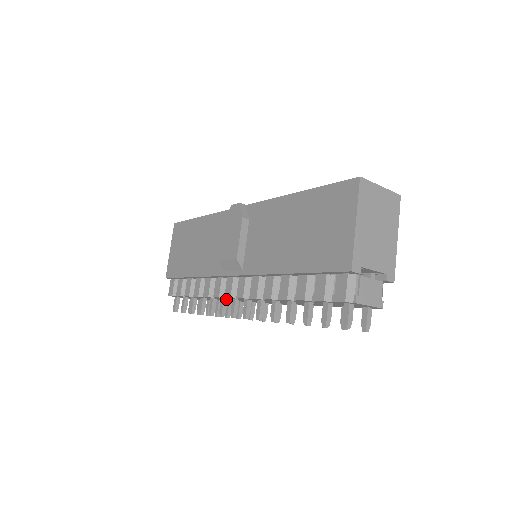
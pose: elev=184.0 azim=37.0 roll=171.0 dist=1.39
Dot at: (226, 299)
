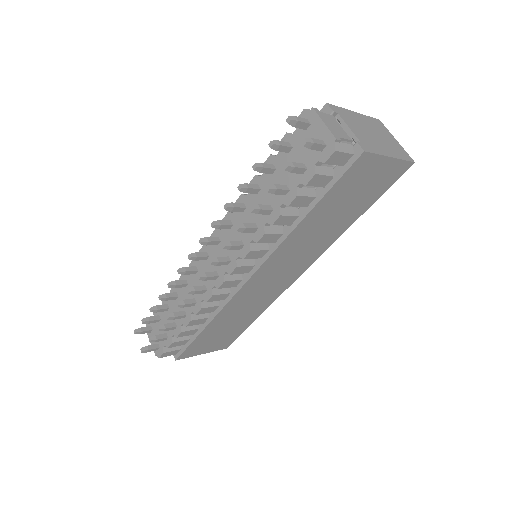
Dot at: (197, 269)
